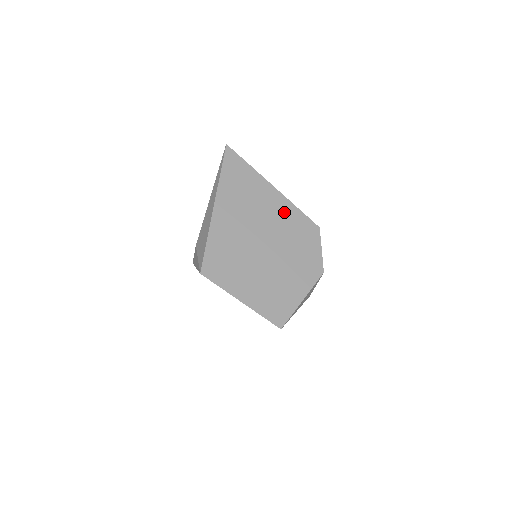
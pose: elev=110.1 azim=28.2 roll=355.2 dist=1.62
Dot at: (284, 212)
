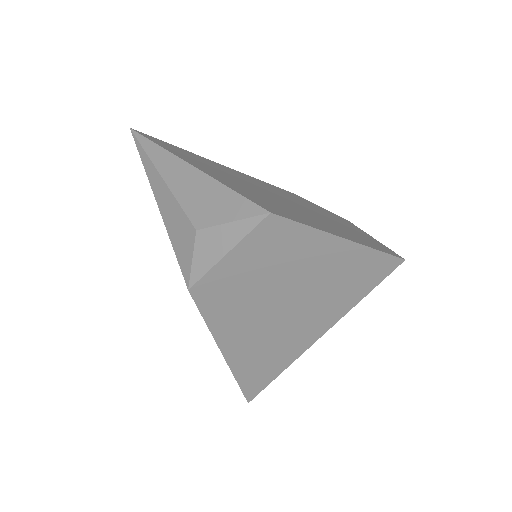
Dot at: (256, 181)
